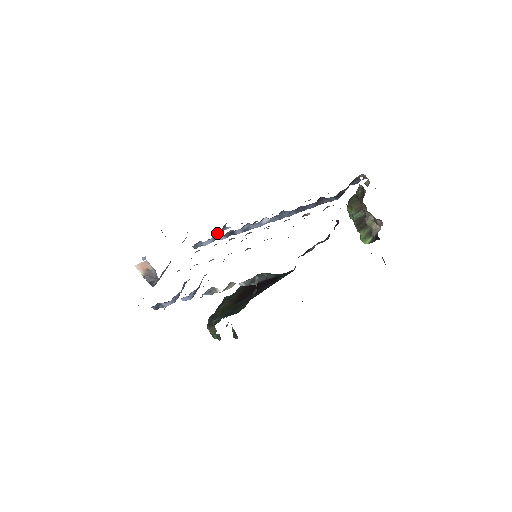
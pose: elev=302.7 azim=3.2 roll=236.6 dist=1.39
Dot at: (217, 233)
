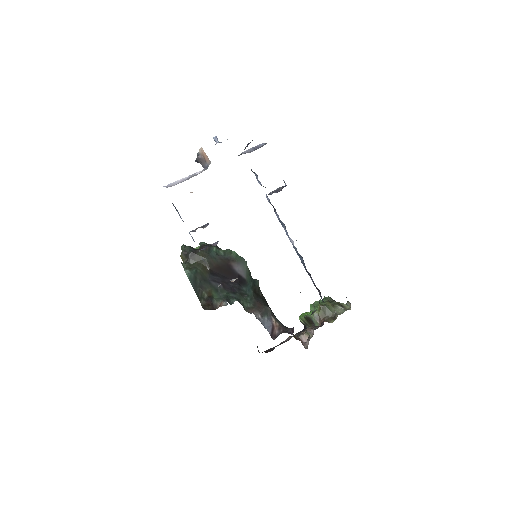
Dot at: occluded
